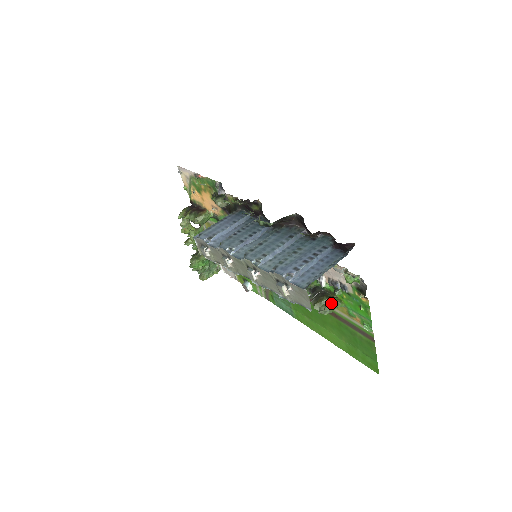
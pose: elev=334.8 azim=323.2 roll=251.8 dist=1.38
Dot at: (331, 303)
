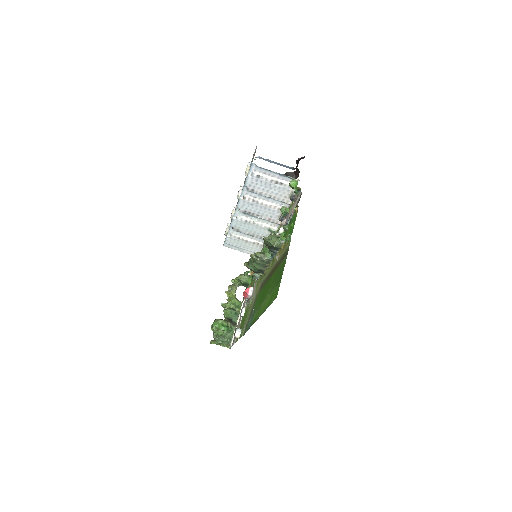
Dot at: (277, 236)
